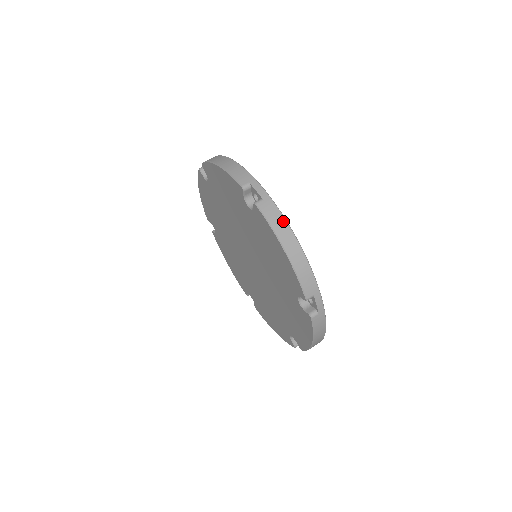
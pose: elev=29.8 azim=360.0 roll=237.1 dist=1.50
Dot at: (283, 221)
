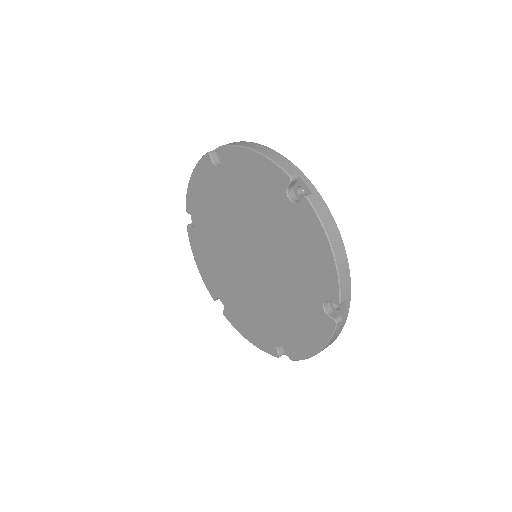
Dot at: (245, 142)
